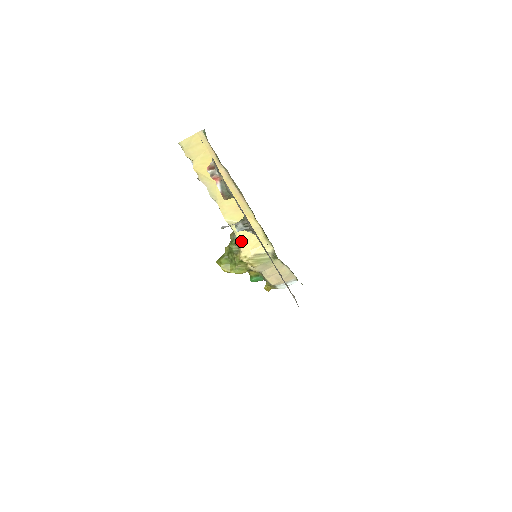
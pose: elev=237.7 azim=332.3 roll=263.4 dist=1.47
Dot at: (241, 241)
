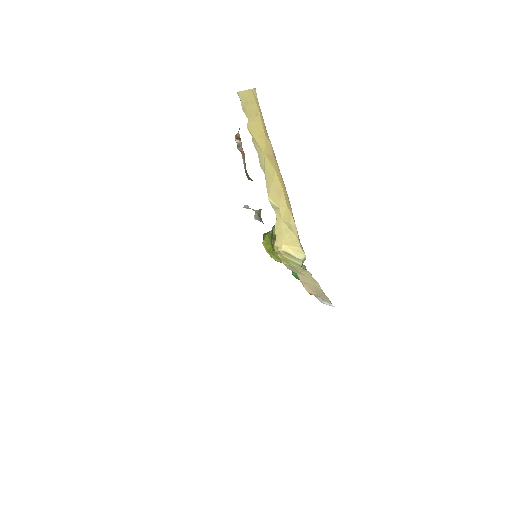
Dot at: (278, 229)
